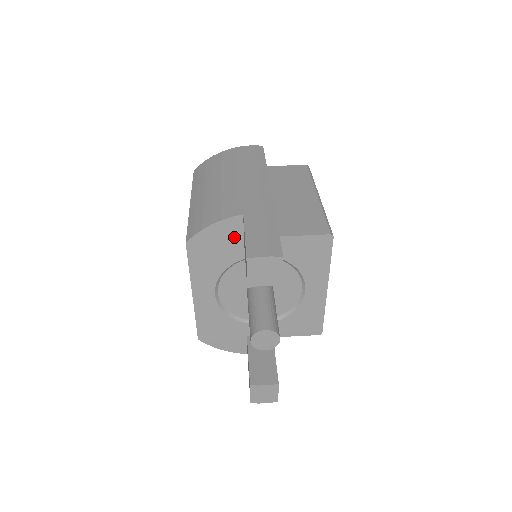
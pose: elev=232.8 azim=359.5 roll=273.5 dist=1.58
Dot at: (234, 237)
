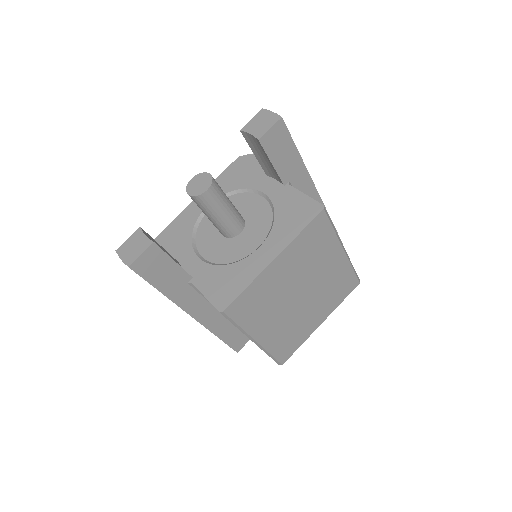
Dot at: occluded
